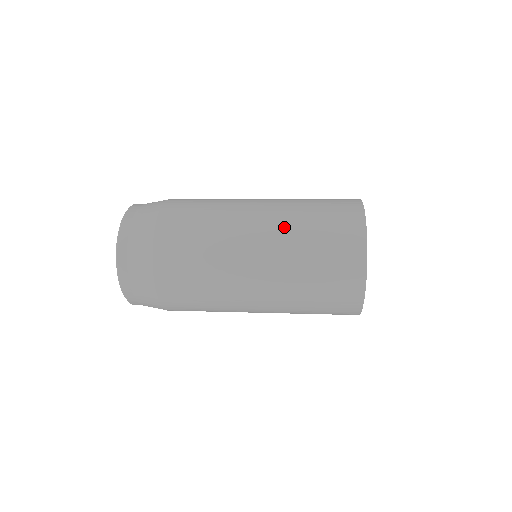
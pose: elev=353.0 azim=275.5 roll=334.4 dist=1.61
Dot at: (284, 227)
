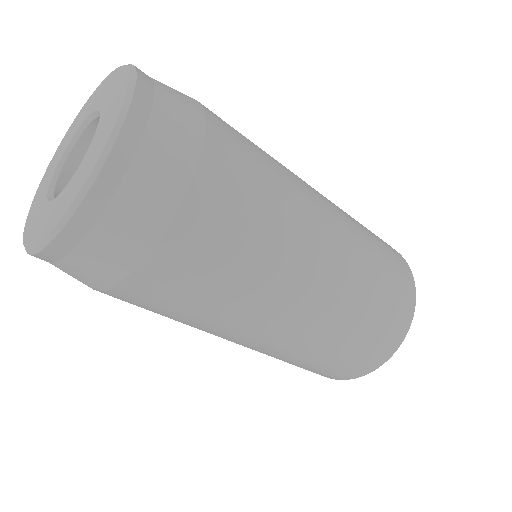
Dot at: (344, 212)
